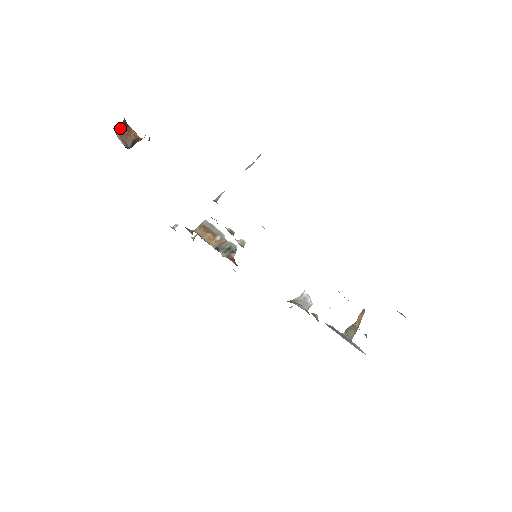
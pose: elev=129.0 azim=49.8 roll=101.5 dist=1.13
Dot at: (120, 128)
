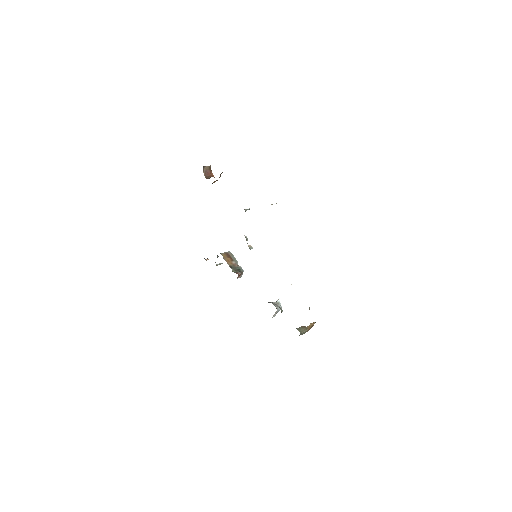
Dot at: (207, 169)
